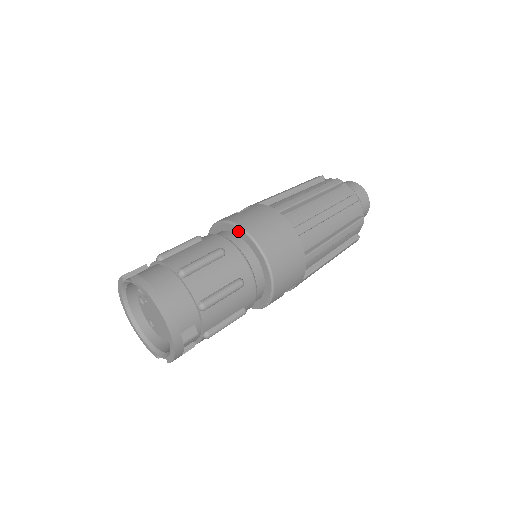
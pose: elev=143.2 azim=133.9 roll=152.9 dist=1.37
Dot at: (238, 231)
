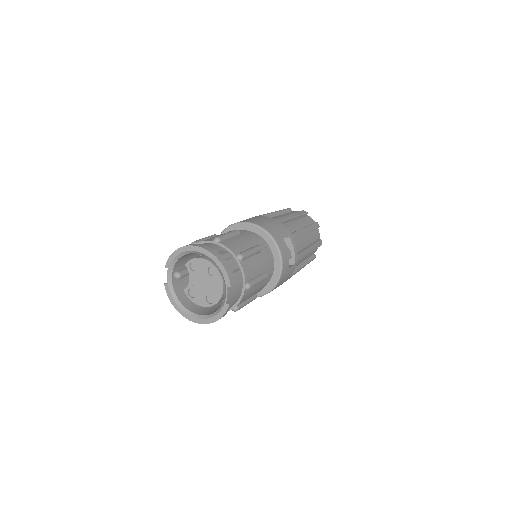
Dot at: occluded
